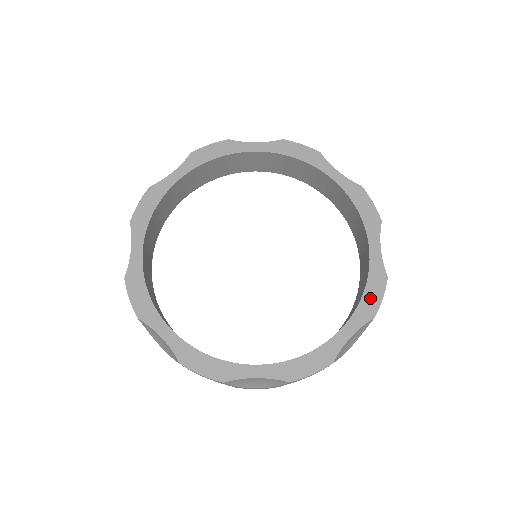
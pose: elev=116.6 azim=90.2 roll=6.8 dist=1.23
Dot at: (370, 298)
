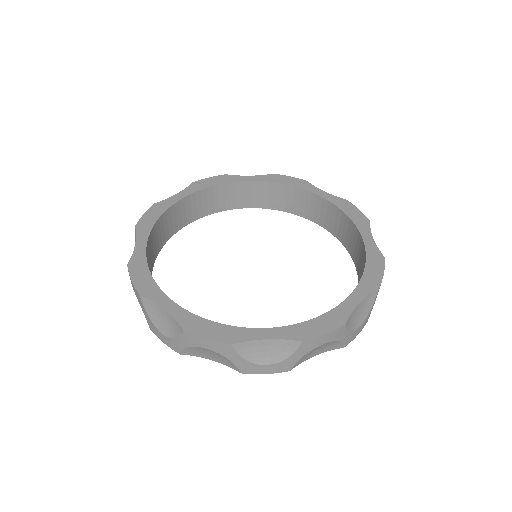
Dot at: (372, 273)
